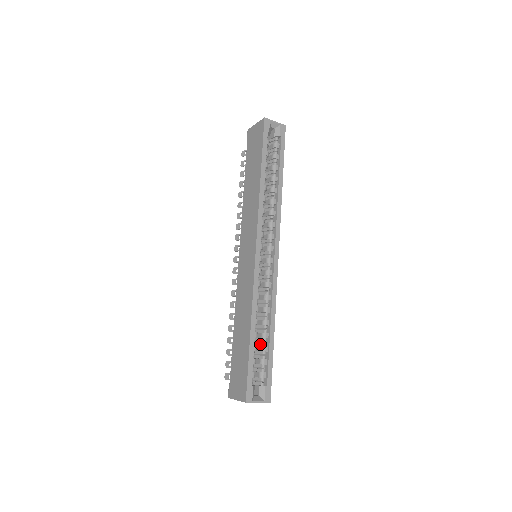
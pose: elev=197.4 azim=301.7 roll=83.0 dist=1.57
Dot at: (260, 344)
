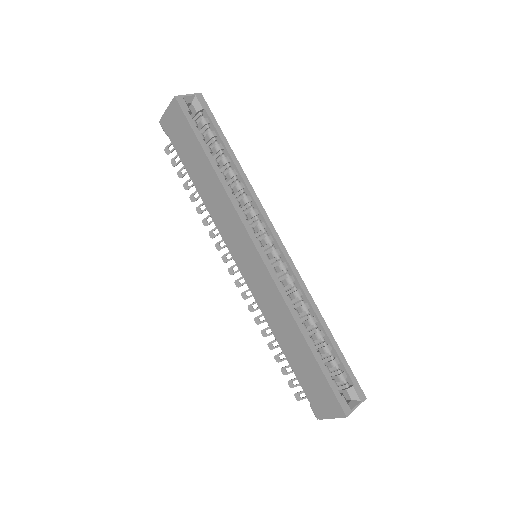
Dot at: (320, 346)
